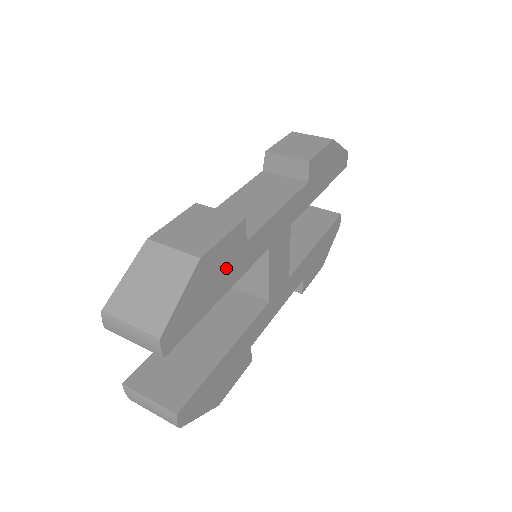
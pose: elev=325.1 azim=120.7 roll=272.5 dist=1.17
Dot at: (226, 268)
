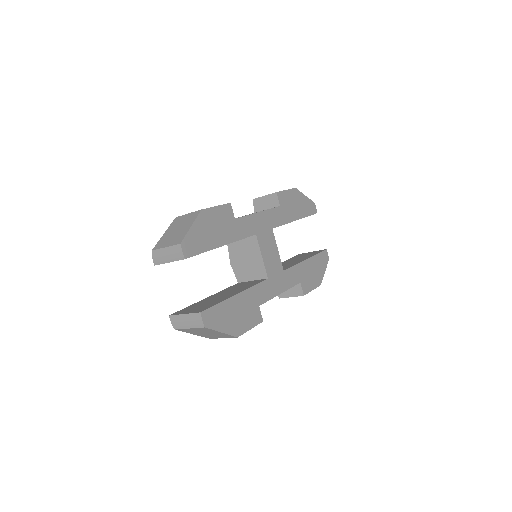
Dot at: (222, 228)
